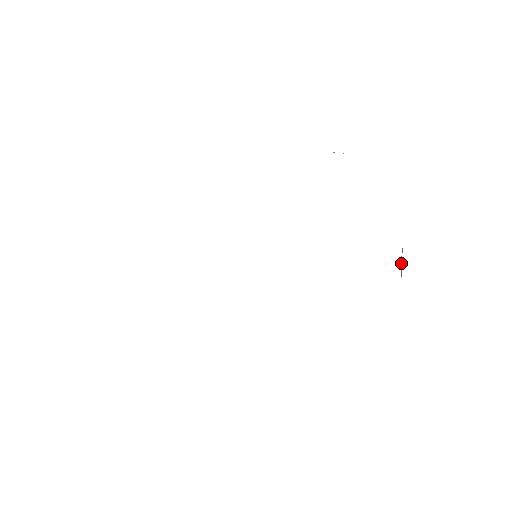
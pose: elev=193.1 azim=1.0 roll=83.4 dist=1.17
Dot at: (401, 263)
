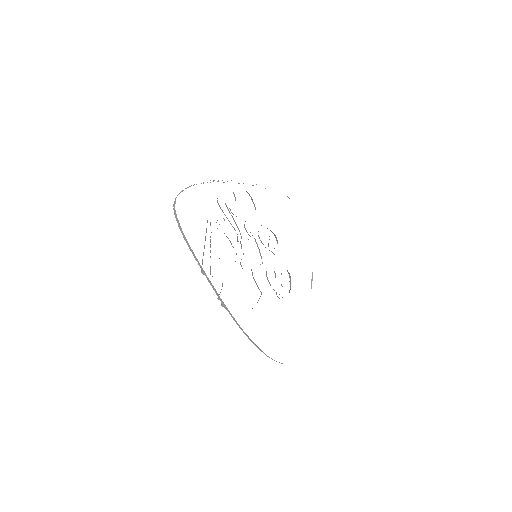
Dot at: (311, 284)
